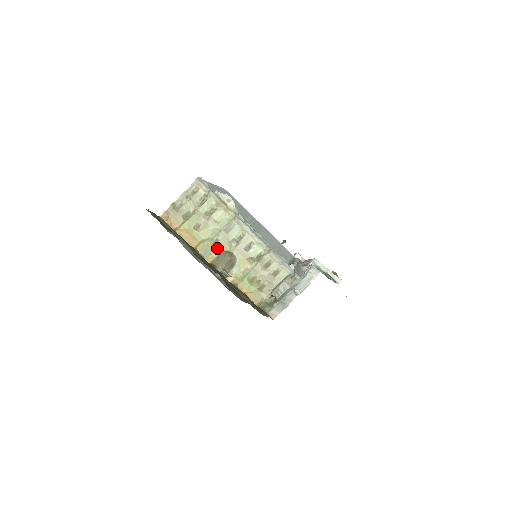
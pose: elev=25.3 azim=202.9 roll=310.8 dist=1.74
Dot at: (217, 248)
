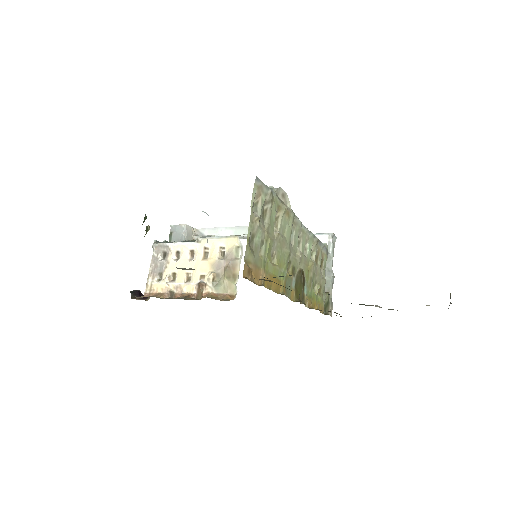
Dot at: (293, 274)
